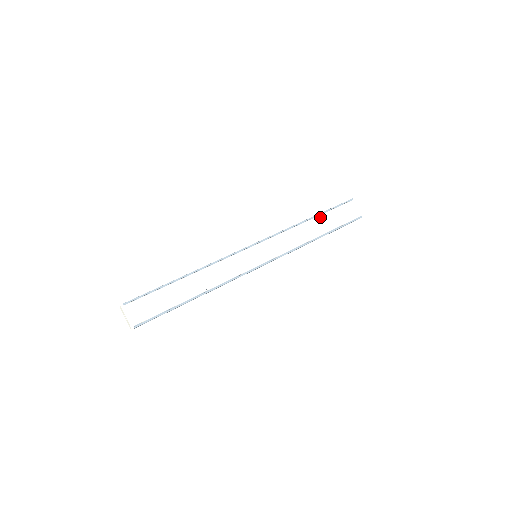
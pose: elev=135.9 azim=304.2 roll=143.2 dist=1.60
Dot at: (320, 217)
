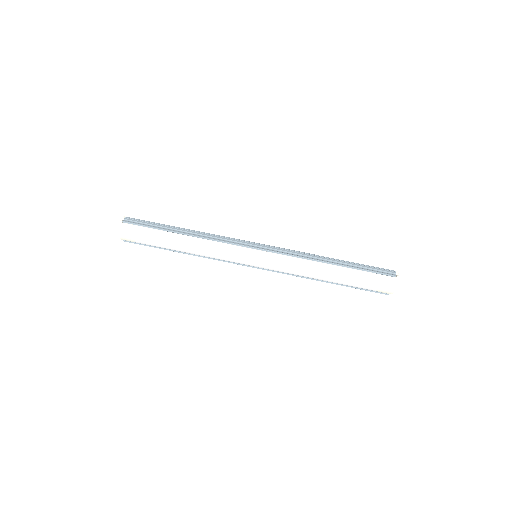
Dot at: (343, 270)
